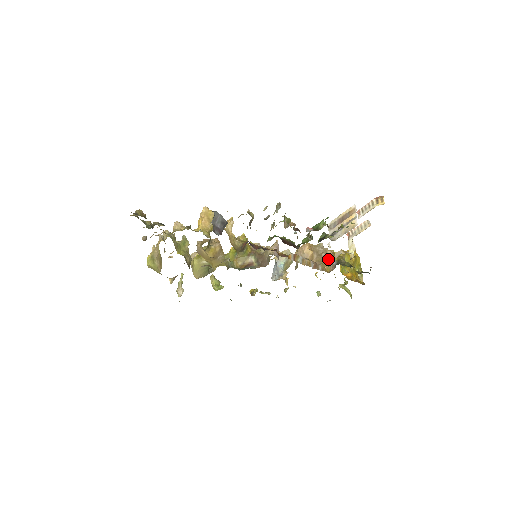
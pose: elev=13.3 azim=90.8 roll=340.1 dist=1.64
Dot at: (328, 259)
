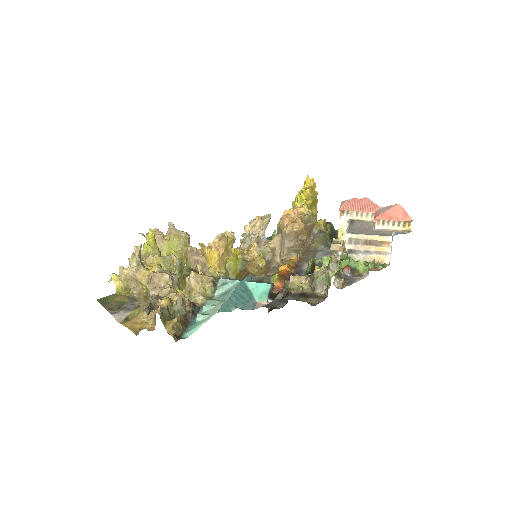
Dot at: (311, 229)
